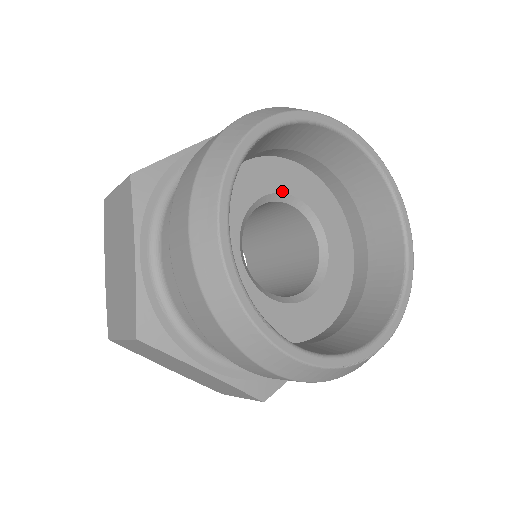
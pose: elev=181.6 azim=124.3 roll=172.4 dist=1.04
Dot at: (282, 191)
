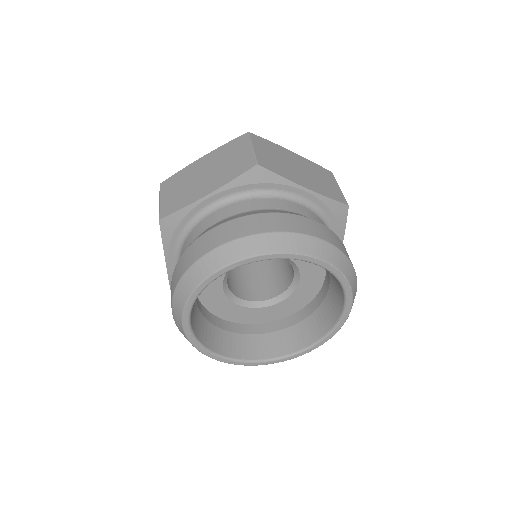
Dot at: occluded
